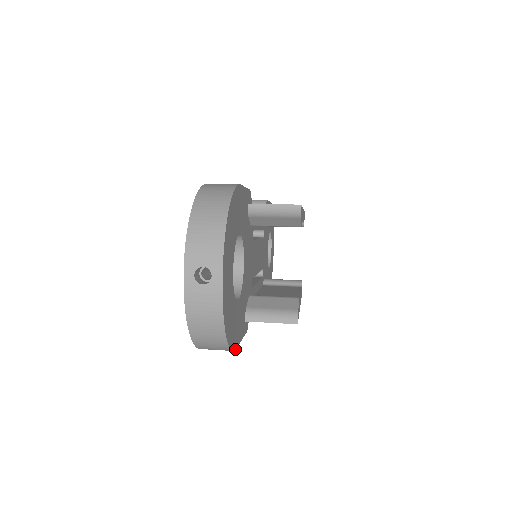
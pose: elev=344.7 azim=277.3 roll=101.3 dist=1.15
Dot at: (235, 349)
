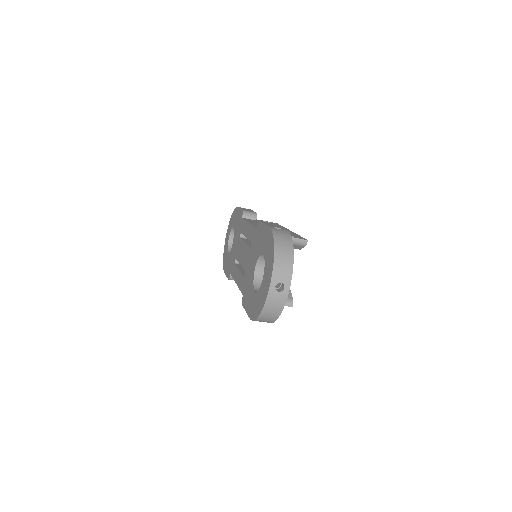
Dot at: occluded
